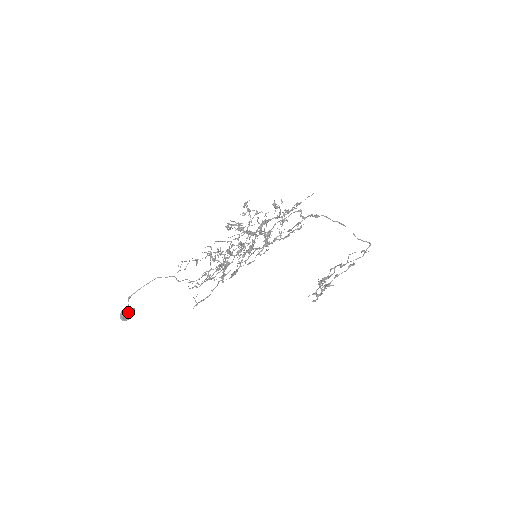
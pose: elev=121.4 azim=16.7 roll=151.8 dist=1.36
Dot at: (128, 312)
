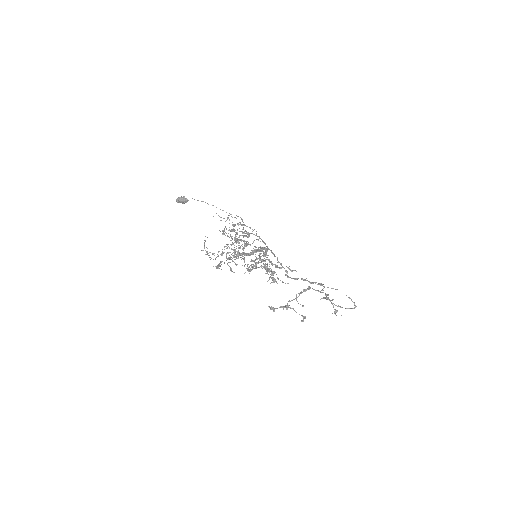
Dot at: (182, 201)
